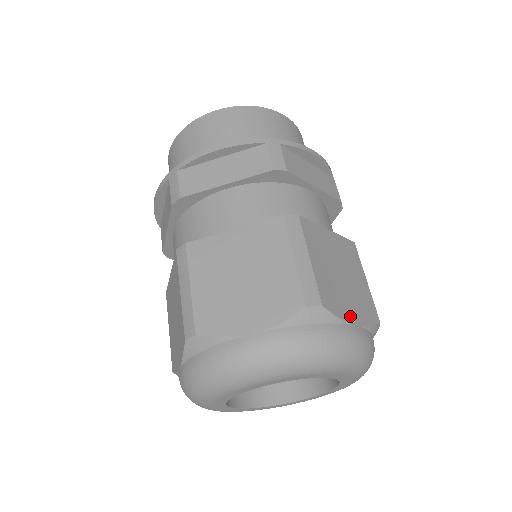
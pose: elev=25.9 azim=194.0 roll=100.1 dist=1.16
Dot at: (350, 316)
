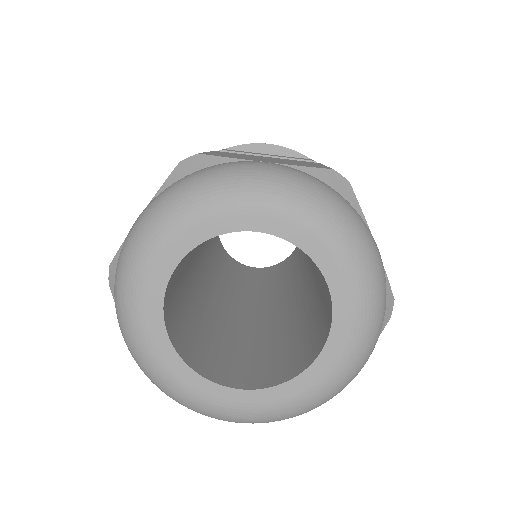
Dot at: (256, 160)
